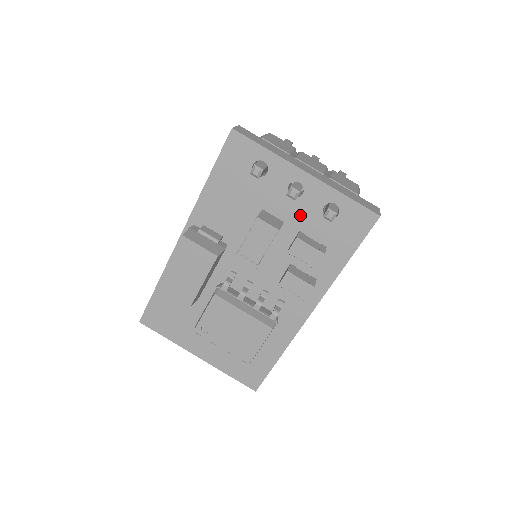
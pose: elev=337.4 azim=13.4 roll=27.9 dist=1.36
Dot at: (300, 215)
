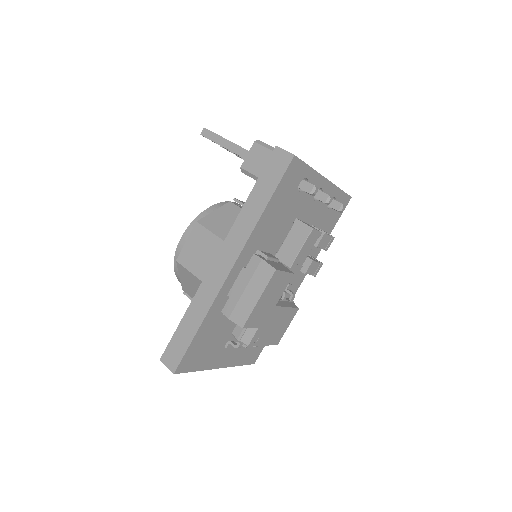
Dot at: (315, 213)
